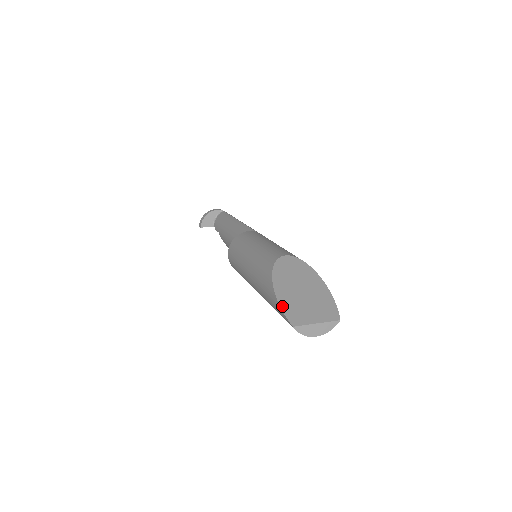
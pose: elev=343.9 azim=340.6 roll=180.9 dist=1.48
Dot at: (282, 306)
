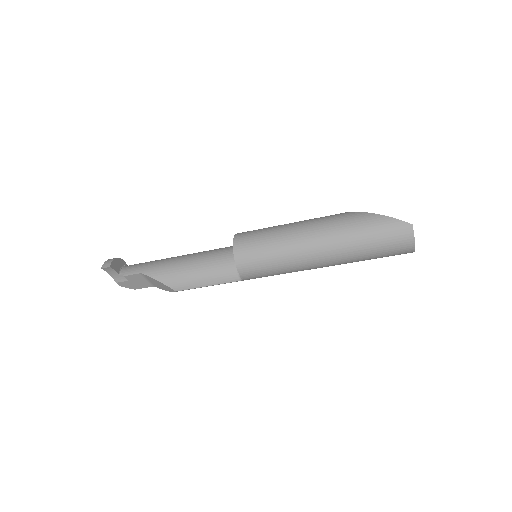
Dot at: (390, 218)
